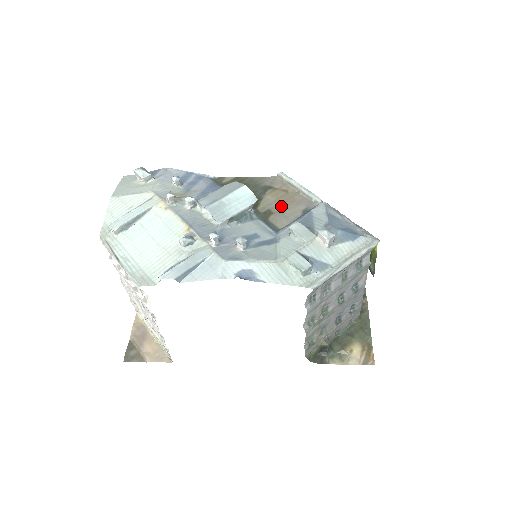
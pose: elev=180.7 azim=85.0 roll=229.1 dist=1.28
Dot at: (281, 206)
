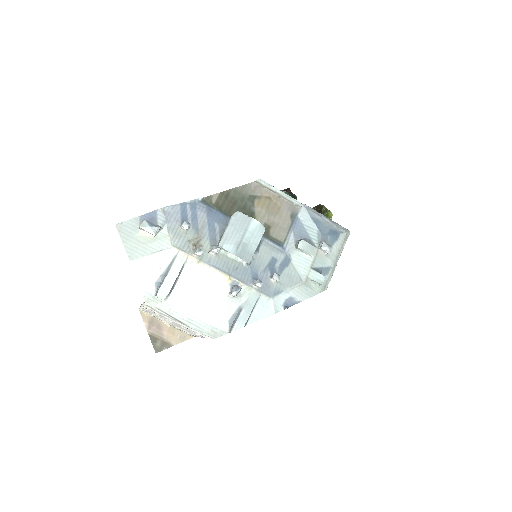
Dot at: (273, 217)
